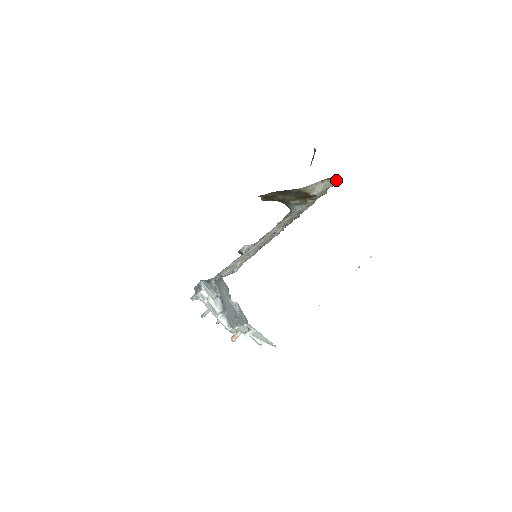
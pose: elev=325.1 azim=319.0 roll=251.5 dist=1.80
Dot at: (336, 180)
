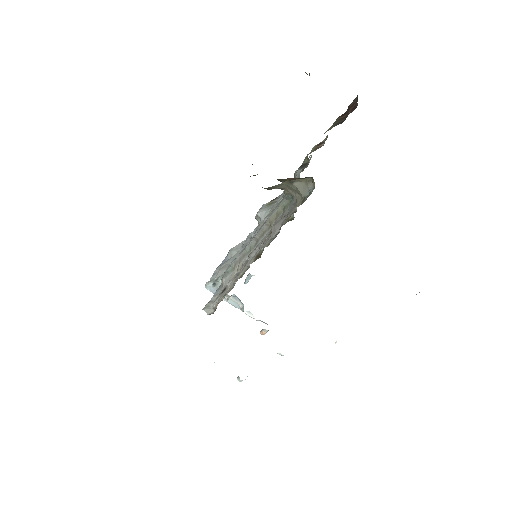
Dot at: (313, 181)
